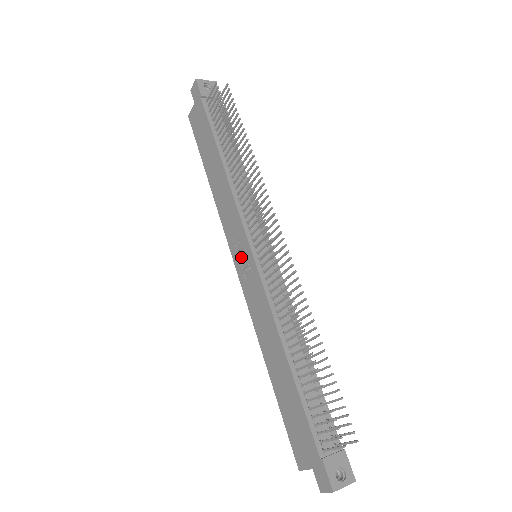
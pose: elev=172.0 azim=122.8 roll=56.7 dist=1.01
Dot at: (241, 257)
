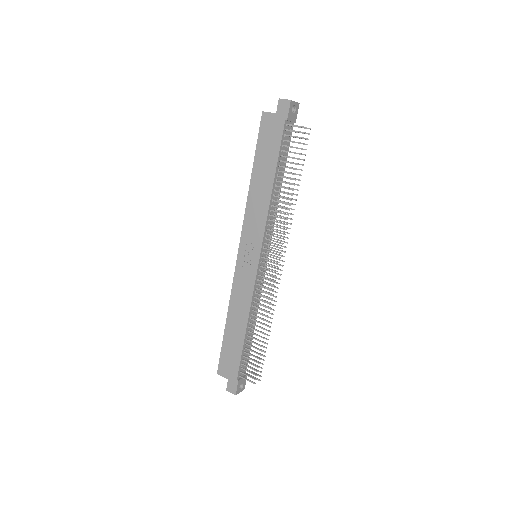
Dot at: (248, 253)
